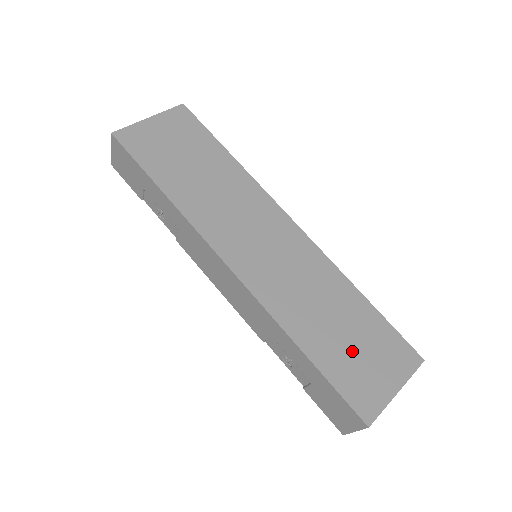
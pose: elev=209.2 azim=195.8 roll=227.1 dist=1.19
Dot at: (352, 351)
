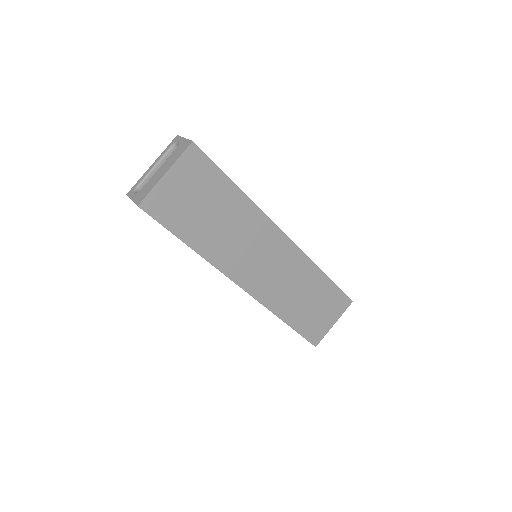
Dot at: (314, 313)
